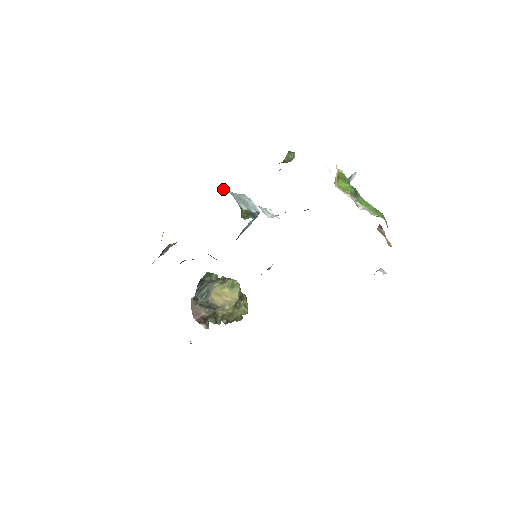
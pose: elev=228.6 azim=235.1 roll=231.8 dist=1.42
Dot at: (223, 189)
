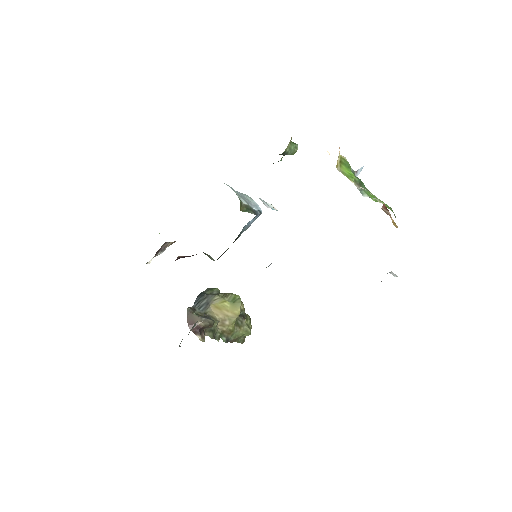
Dot at: occluded
